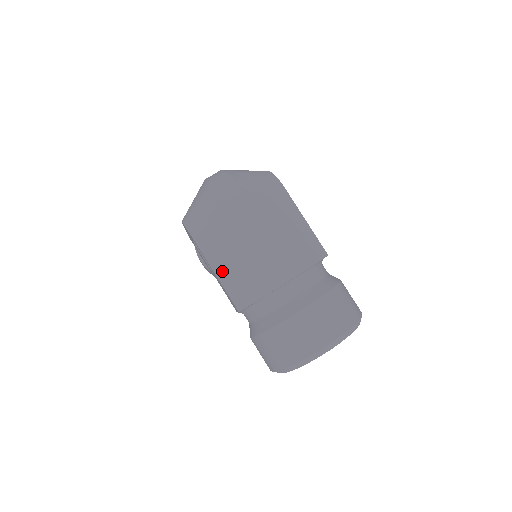
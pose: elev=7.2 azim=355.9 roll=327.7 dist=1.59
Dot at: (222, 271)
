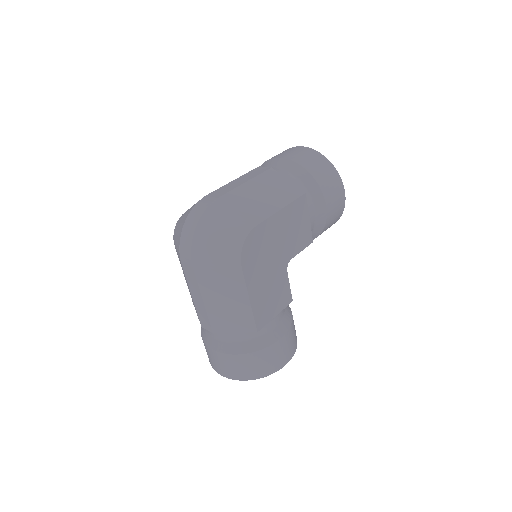
Dot at: occluded
